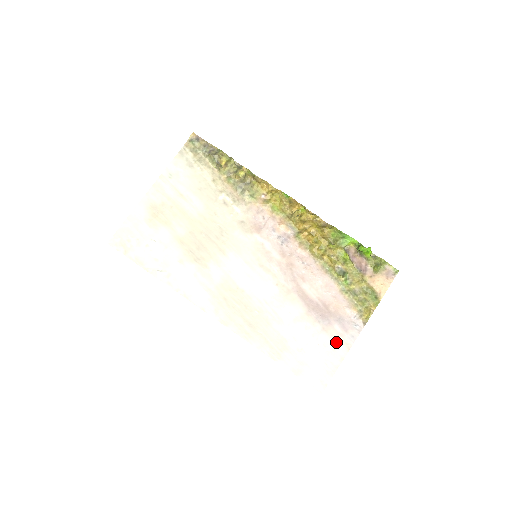
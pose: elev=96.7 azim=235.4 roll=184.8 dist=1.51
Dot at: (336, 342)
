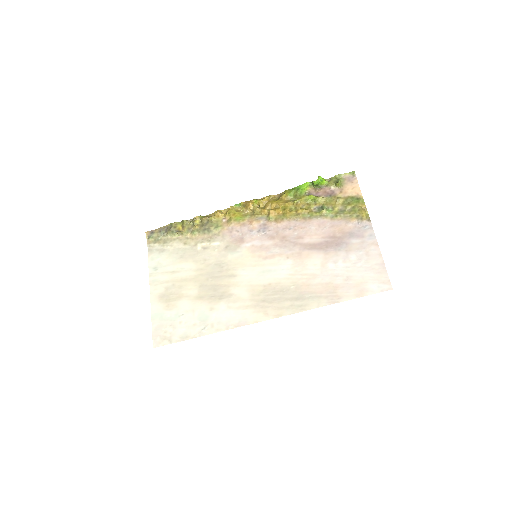
Dot at: (364, 250)
